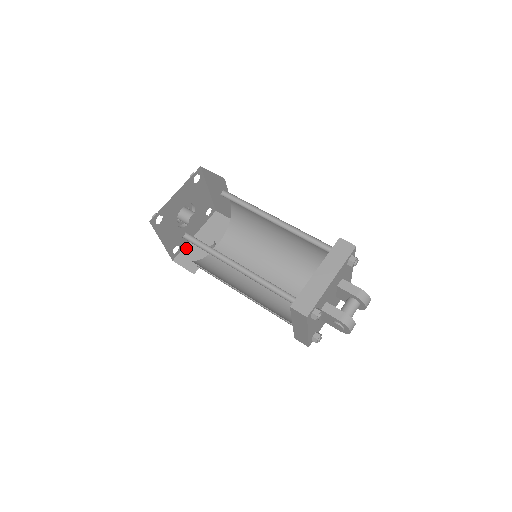
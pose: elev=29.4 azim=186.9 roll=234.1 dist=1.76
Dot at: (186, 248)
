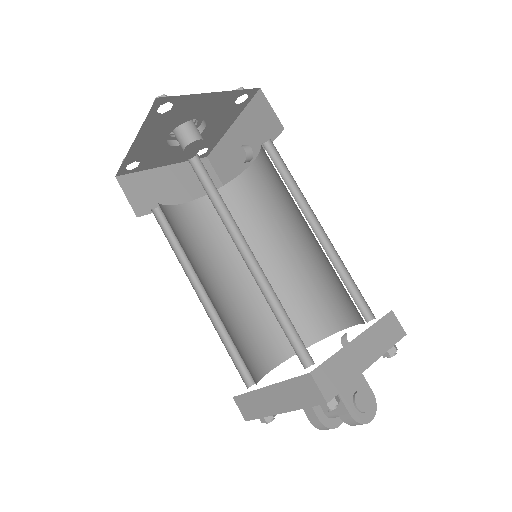
Dot at: (221, 144)
